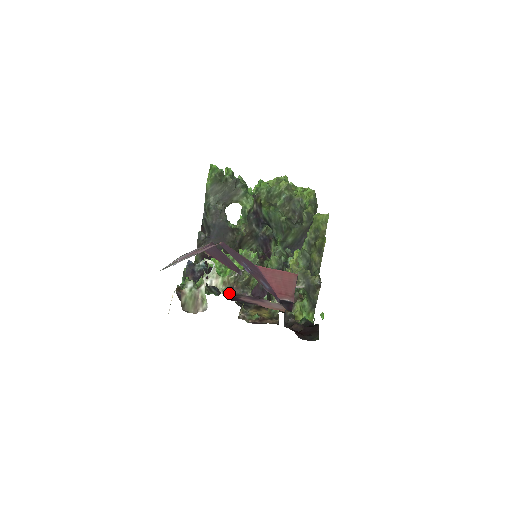
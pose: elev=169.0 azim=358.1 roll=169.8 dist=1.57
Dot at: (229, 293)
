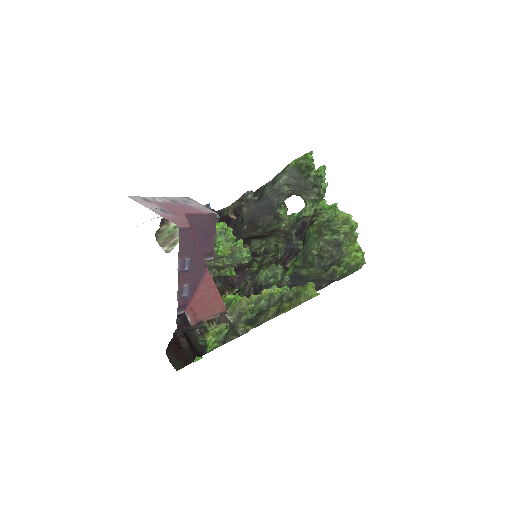
Dot at: occluded
